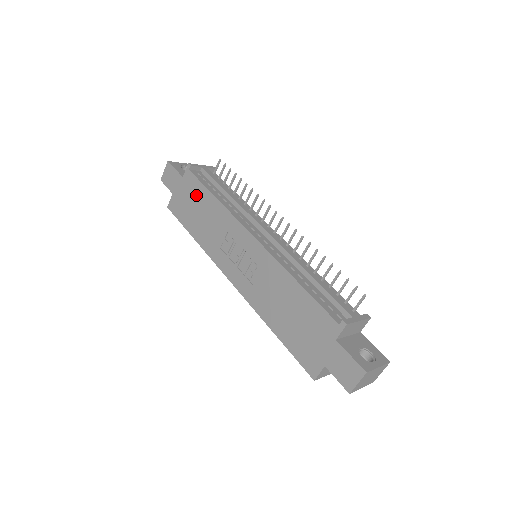
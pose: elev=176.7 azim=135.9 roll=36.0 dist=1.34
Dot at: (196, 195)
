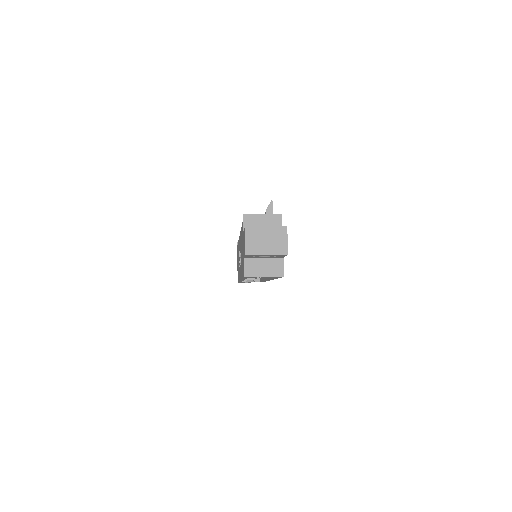
Dot at: occluded
